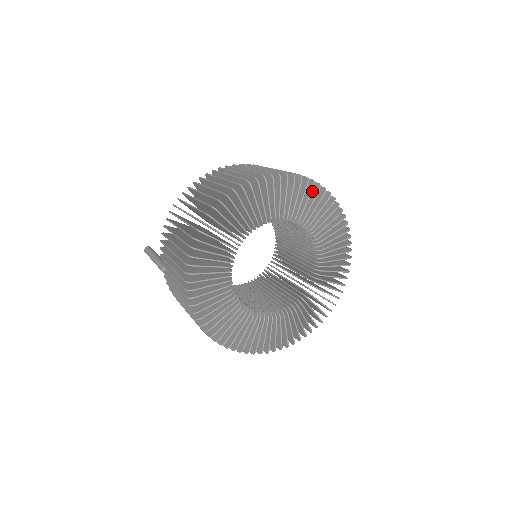
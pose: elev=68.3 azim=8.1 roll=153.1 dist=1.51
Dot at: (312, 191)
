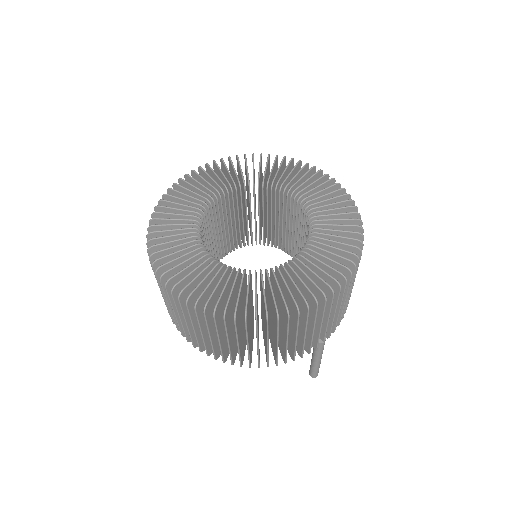
Dot at: occluded
